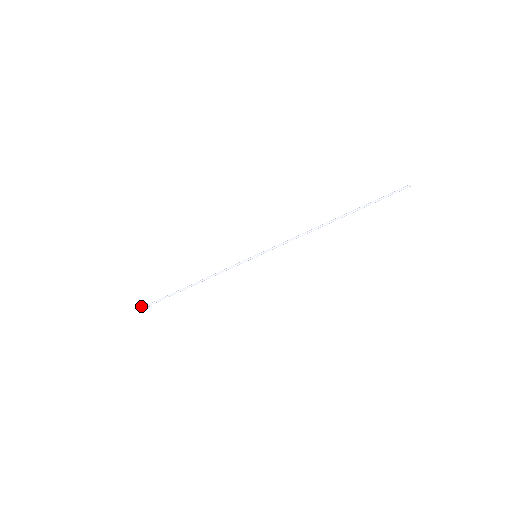
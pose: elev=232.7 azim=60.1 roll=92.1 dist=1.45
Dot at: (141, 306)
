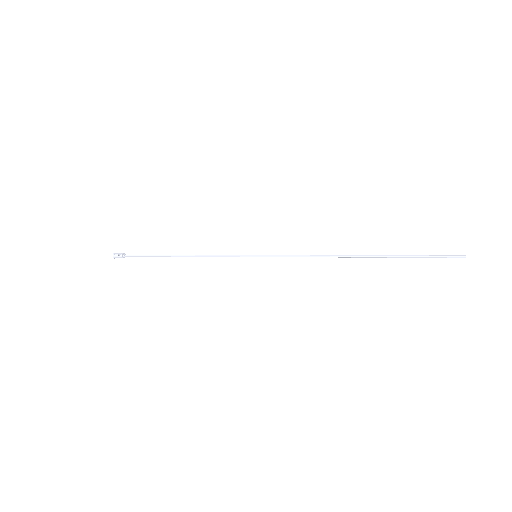
Dot at: occluded
